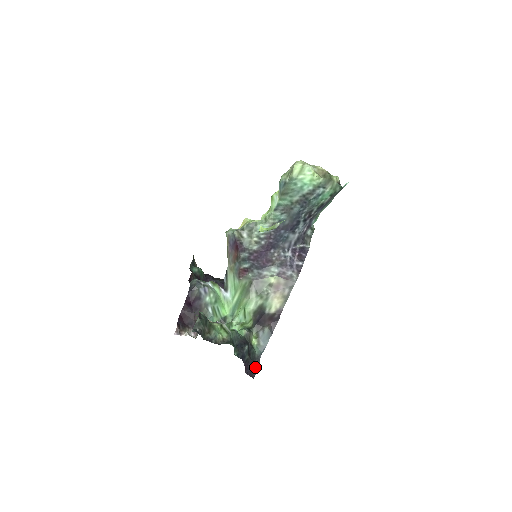
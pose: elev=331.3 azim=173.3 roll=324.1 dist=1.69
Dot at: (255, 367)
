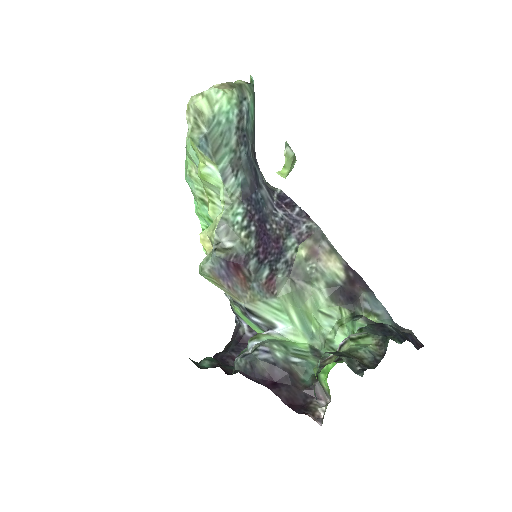
Dot at: (411, 335)
